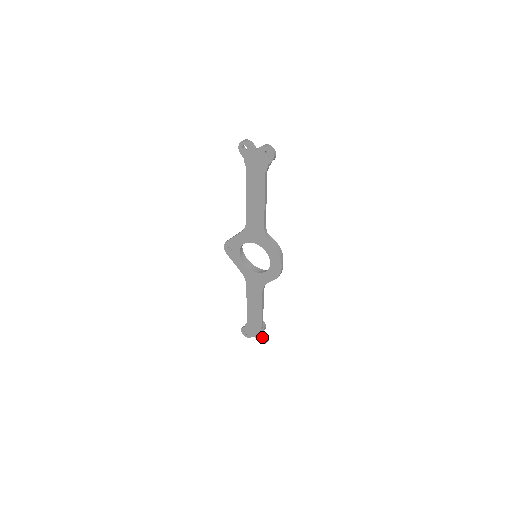
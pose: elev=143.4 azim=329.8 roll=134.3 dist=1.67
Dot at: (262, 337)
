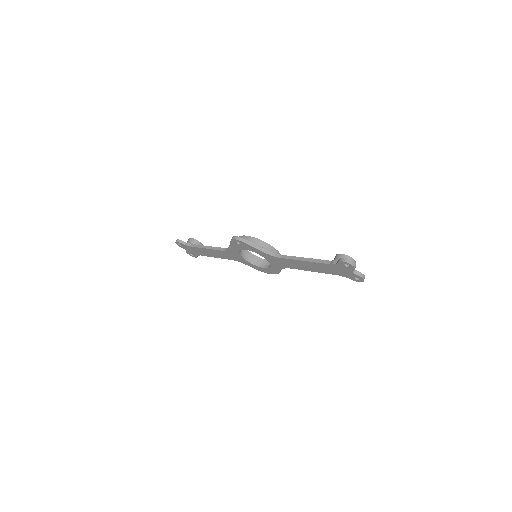
Dot at: (194, 255)
